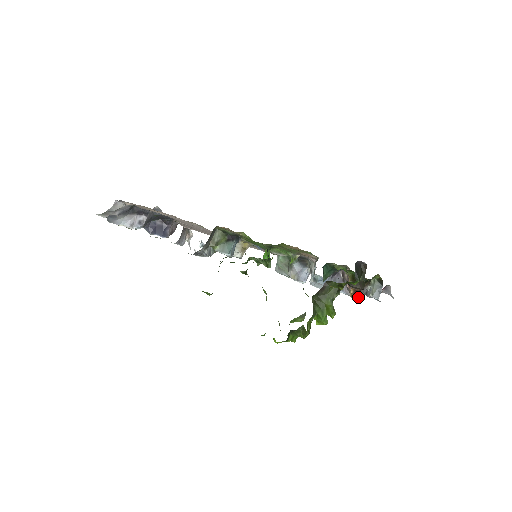
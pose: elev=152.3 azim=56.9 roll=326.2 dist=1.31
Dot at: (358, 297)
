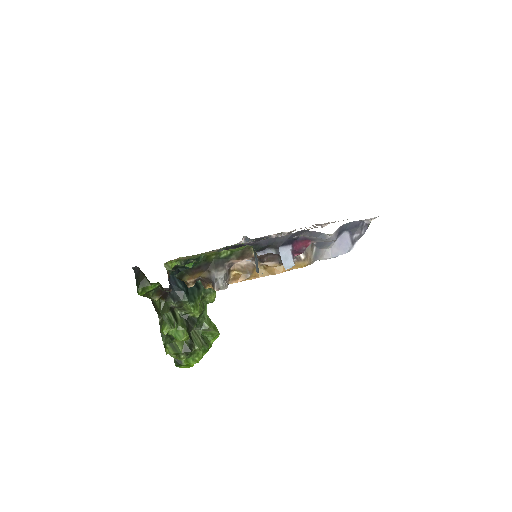
Dot at: (213, 289)
